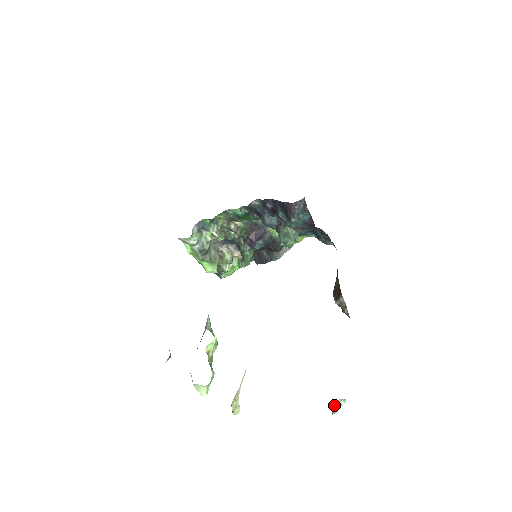
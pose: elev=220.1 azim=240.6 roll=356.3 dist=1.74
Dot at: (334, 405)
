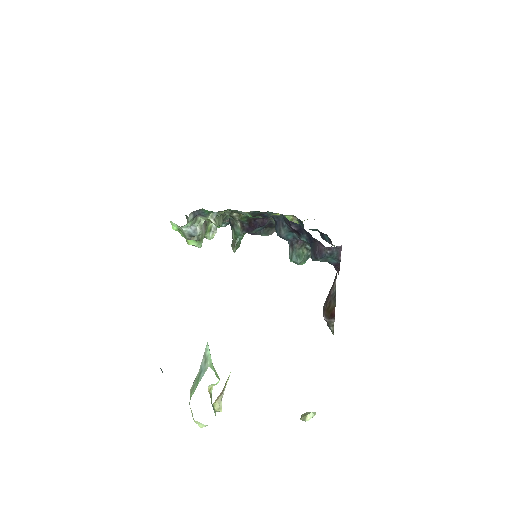
Dot at: (305, 416)
